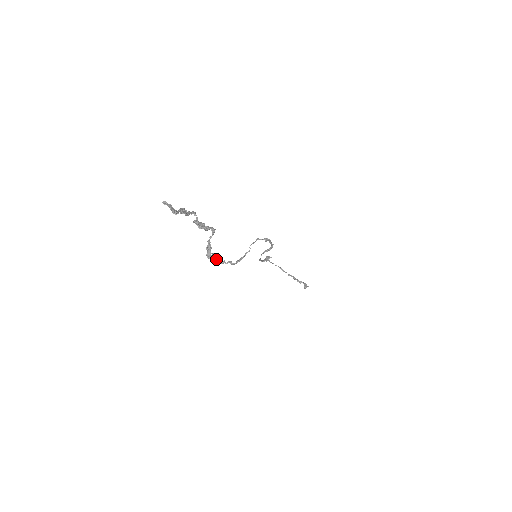
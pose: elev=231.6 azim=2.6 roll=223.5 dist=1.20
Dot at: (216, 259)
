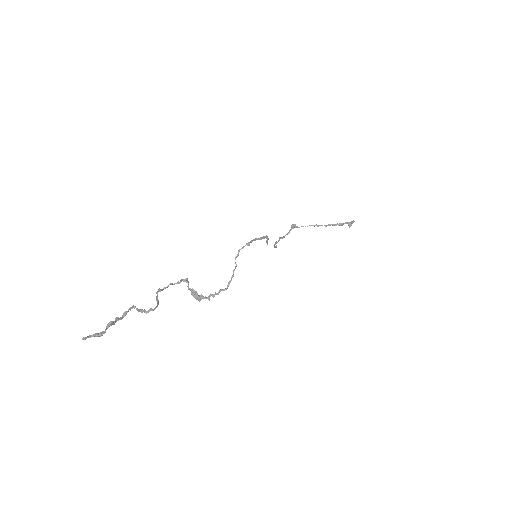
Dot at: (207, 297)
